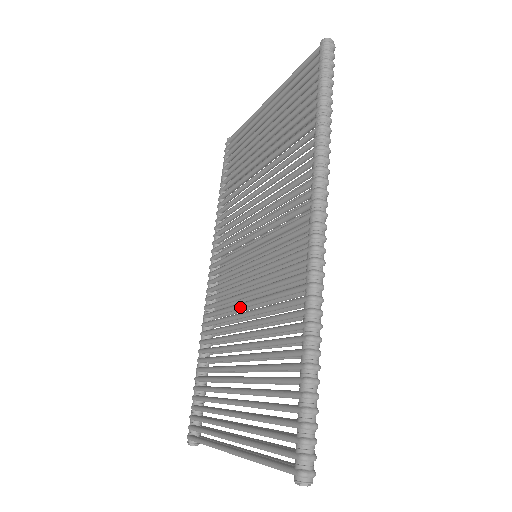
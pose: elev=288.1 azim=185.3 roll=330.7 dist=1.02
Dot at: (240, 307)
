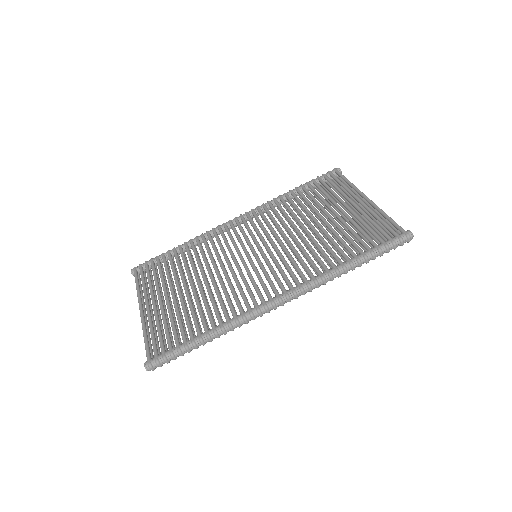
Dot at: (220, 265)
